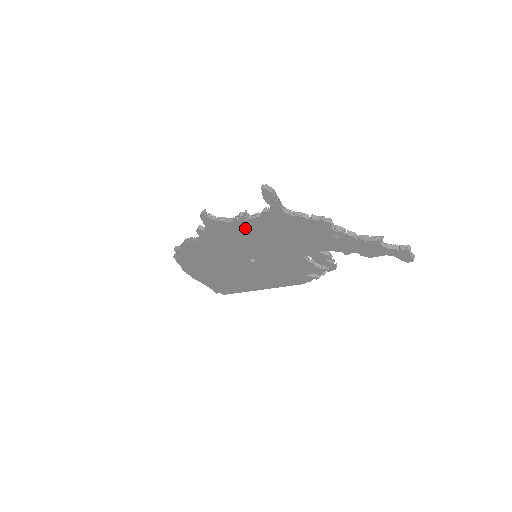
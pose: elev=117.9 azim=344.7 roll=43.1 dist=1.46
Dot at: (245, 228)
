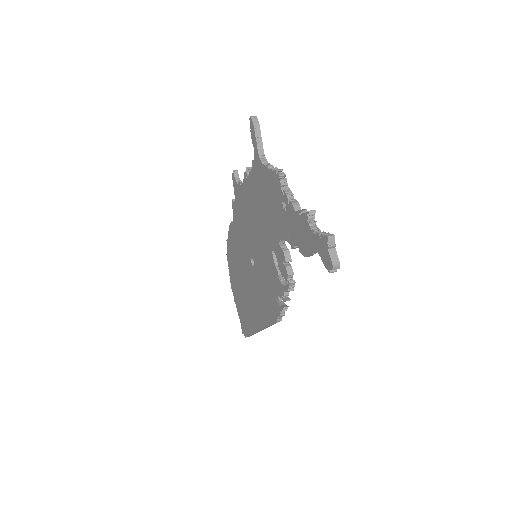
Dot at: (247, 195)
